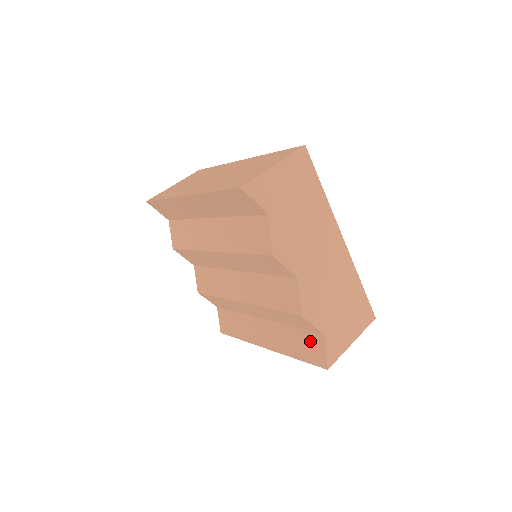
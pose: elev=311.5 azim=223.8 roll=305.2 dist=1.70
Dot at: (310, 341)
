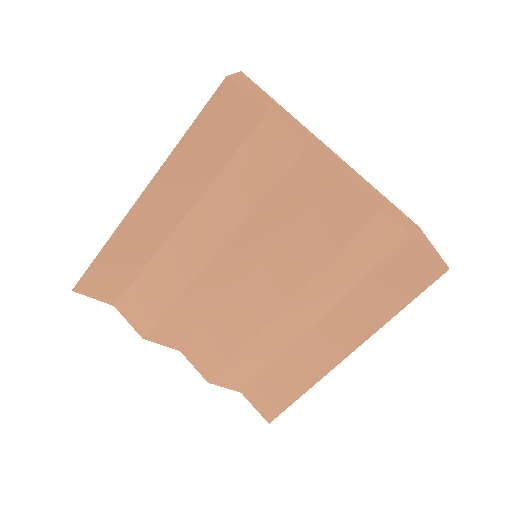
Dot at: (401, 264)
